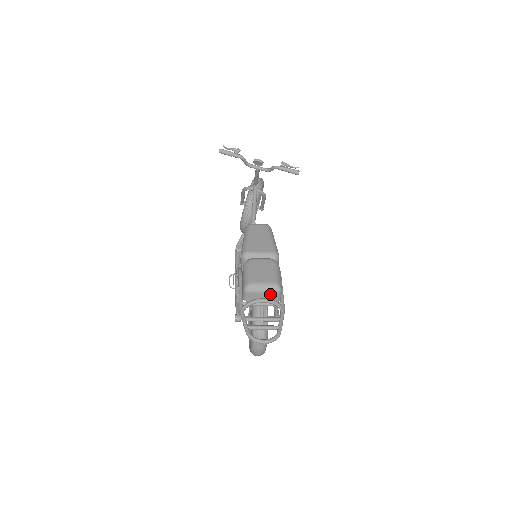
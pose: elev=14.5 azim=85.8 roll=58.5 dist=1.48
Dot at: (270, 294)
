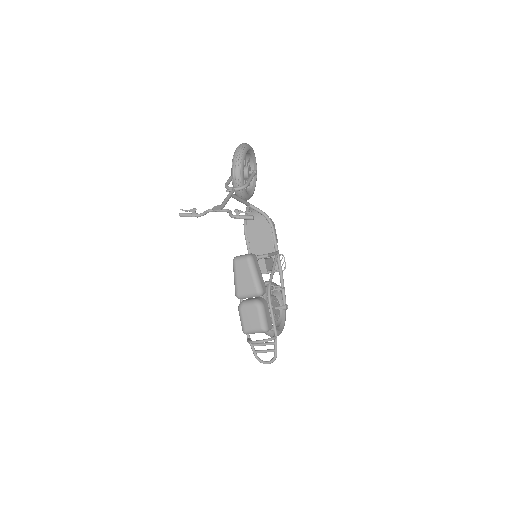
Dot at: (261, 332)
